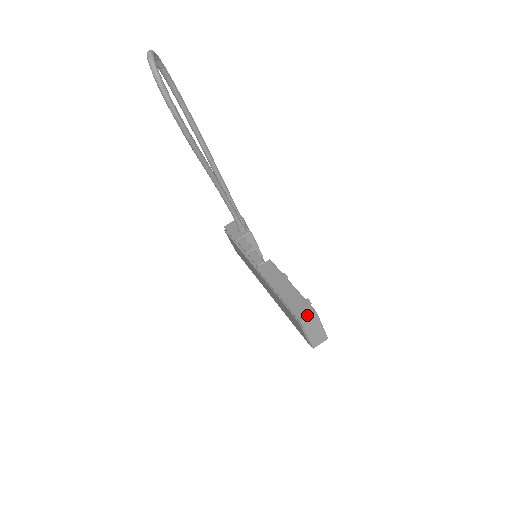
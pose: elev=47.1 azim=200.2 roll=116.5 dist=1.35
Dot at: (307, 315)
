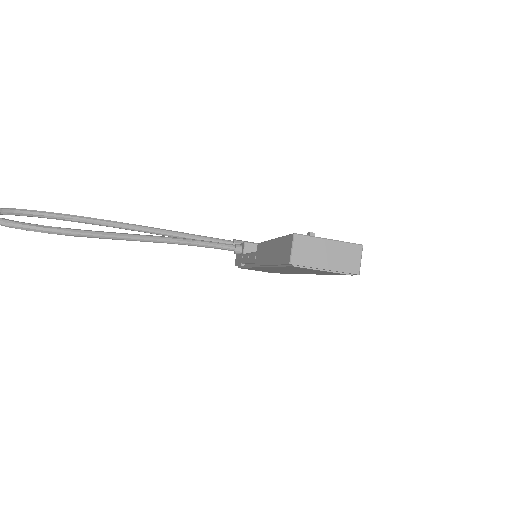
Dot at: (289, 248)
